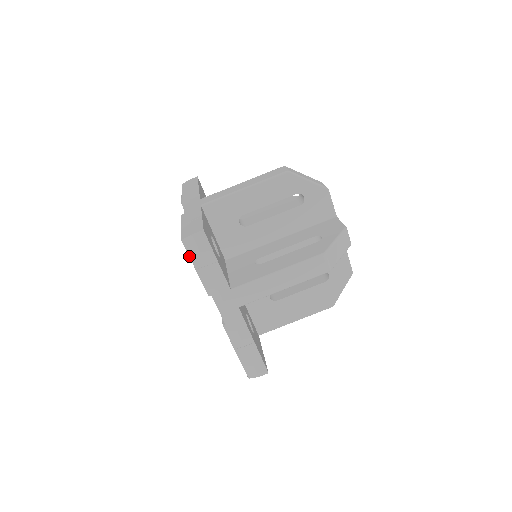
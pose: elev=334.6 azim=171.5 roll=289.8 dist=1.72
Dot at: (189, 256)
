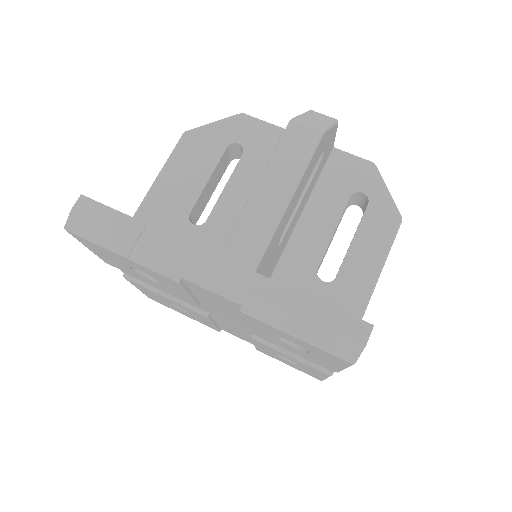
Dot at: occluded
